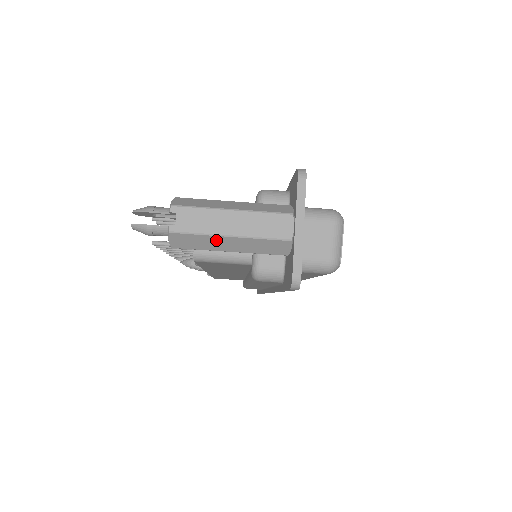
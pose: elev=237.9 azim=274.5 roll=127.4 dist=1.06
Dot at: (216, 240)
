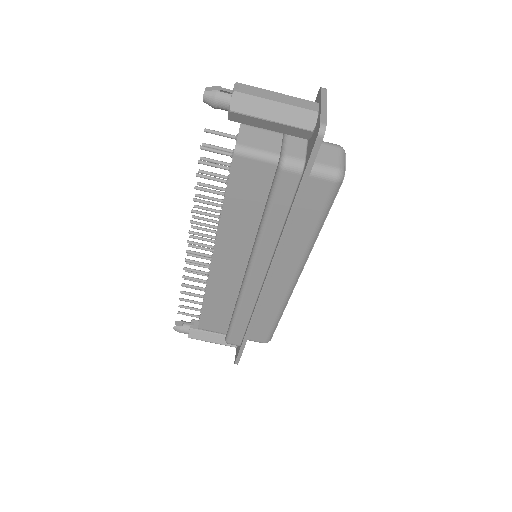
Dot at: (265, 105)
